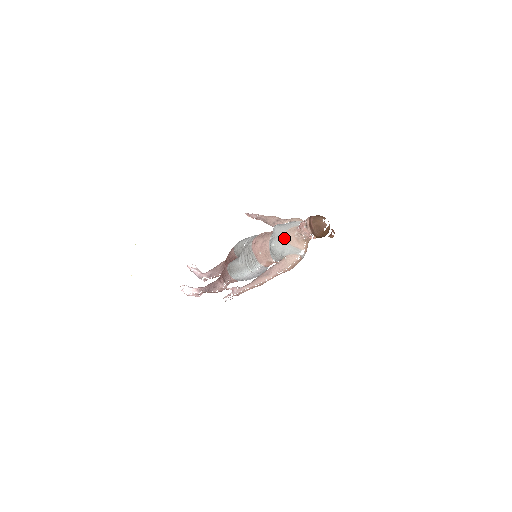
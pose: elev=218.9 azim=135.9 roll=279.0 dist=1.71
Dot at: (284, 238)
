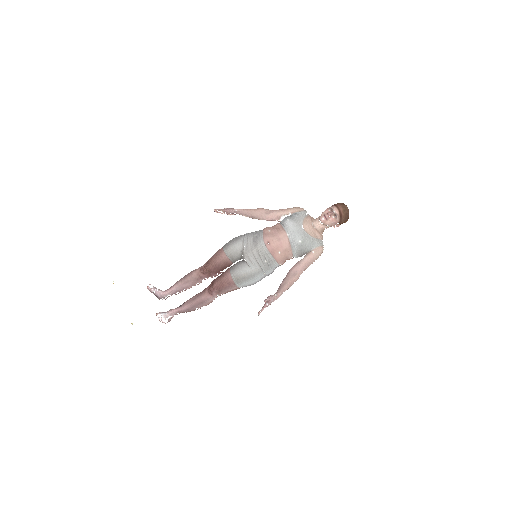
Dot at: (306, 232)
